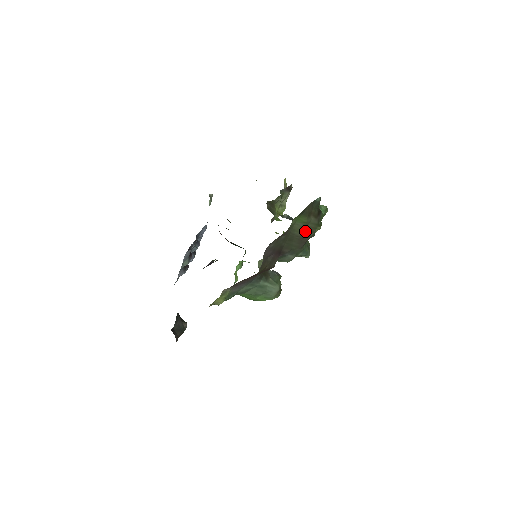
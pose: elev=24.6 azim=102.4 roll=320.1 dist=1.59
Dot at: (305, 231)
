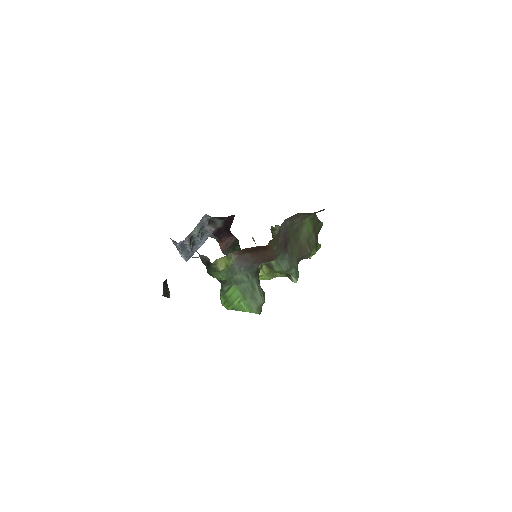
Dot at: (306, 243)
